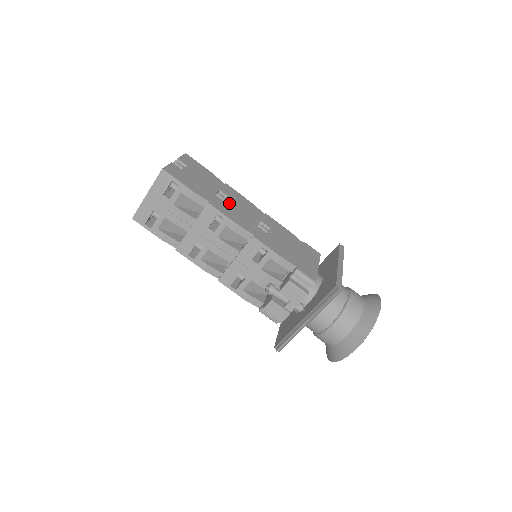
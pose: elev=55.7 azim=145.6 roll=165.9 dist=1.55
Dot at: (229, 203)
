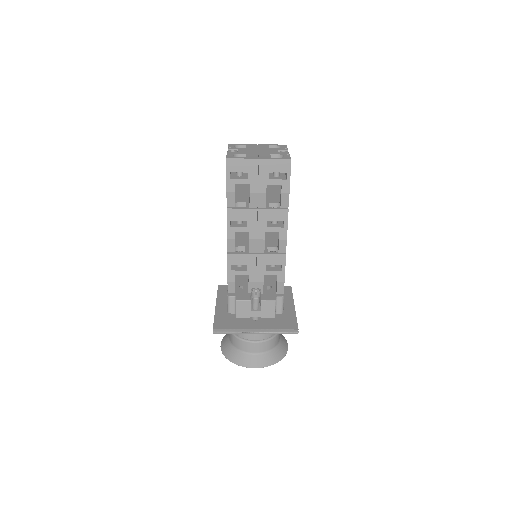
Dot at: occluded
